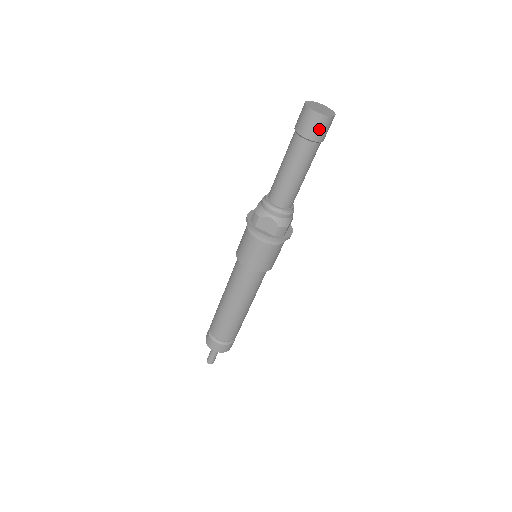
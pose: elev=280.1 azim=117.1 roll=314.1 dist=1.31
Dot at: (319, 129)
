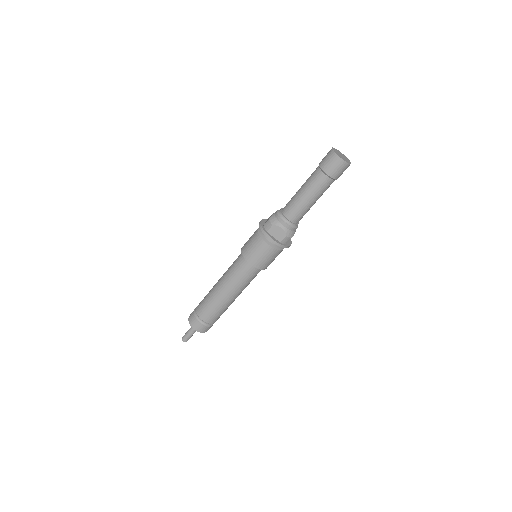
Dot at: (339, 170)
